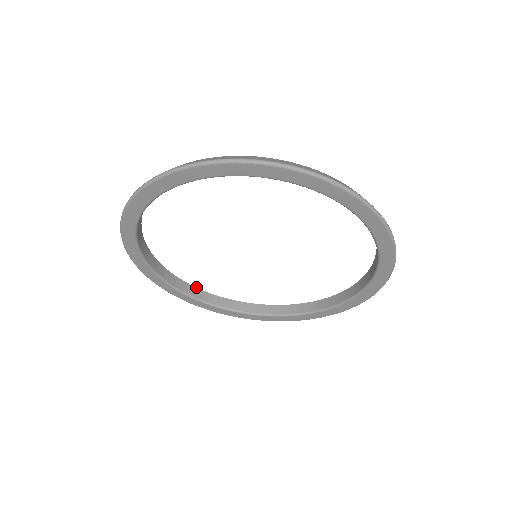
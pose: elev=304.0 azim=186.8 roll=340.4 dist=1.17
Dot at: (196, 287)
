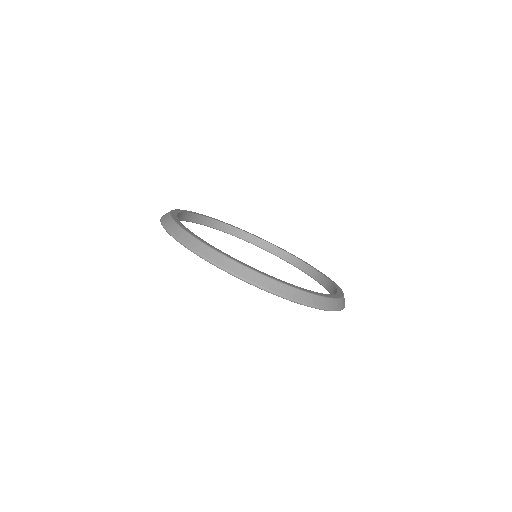
Dot at: (247, 232)
